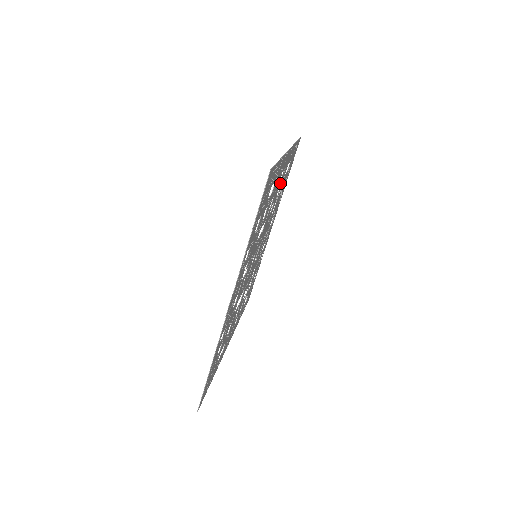
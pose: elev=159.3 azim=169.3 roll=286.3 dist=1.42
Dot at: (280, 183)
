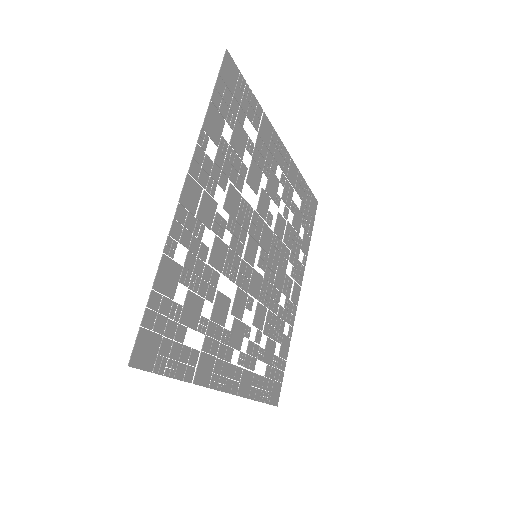
Dot at: occluded
